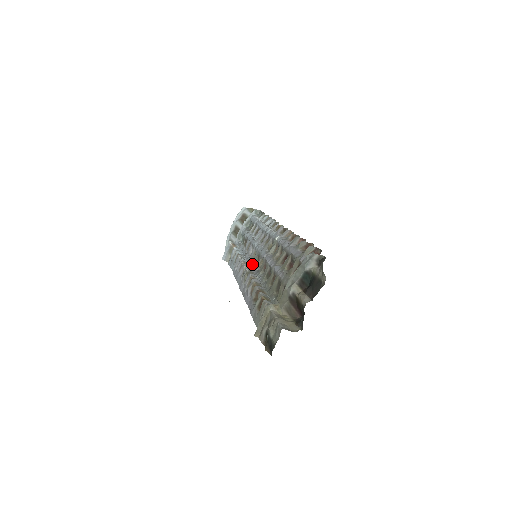
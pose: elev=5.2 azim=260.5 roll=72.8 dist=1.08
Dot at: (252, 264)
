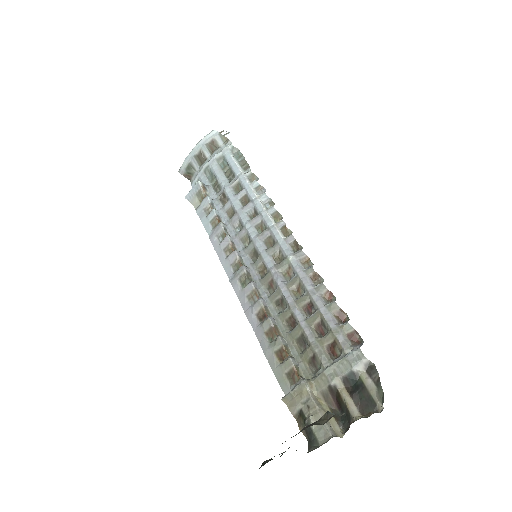
Dot at: (244, 254)
